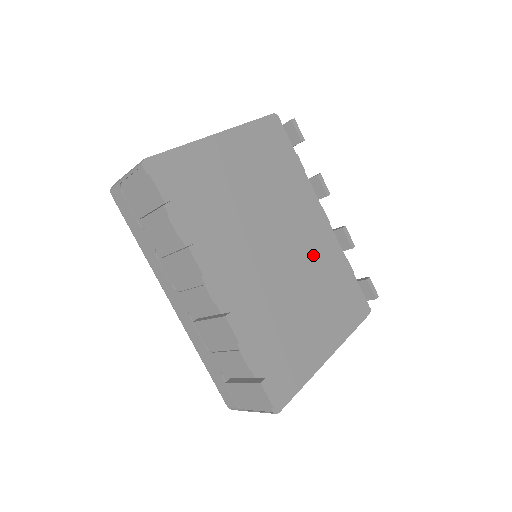
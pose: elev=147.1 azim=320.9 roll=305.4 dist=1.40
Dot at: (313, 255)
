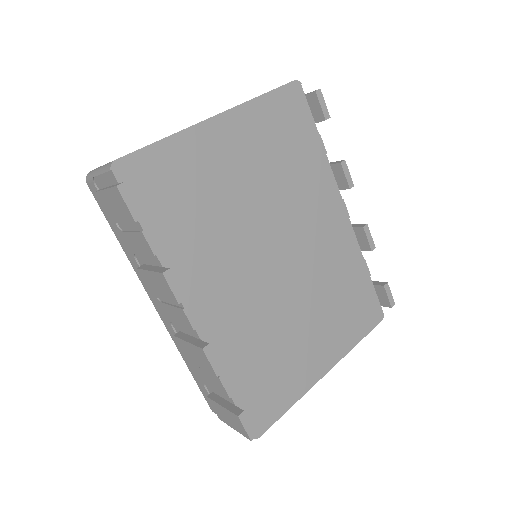
Dot at: (323, 259)
